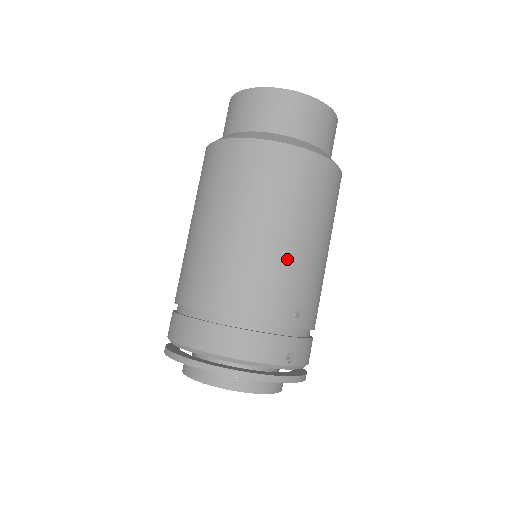
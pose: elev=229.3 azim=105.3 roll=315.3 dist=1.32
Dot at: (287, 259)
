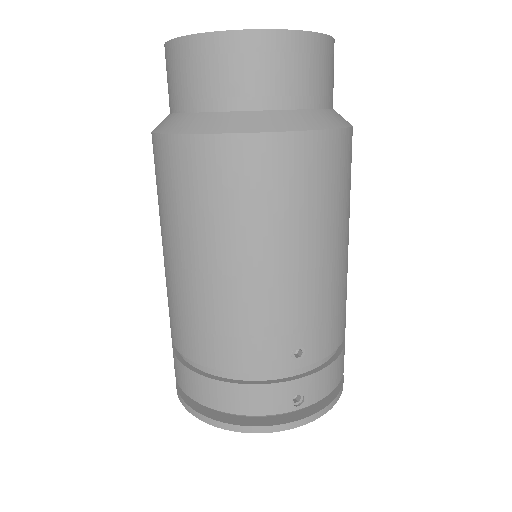
Dot at: (265, 294)
